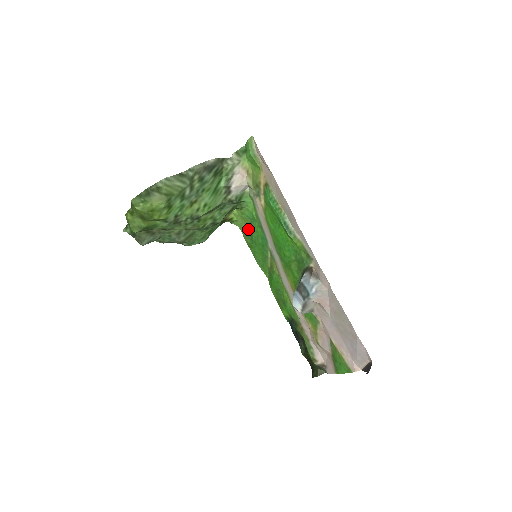
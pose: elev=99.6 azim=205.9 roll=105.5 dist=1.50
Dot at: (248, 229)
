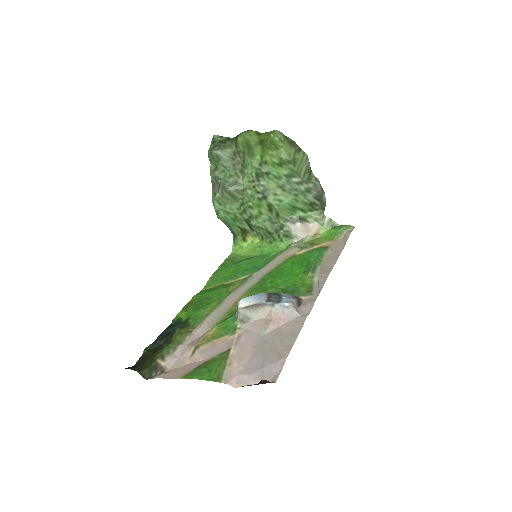
Dot at: (242, 258)
